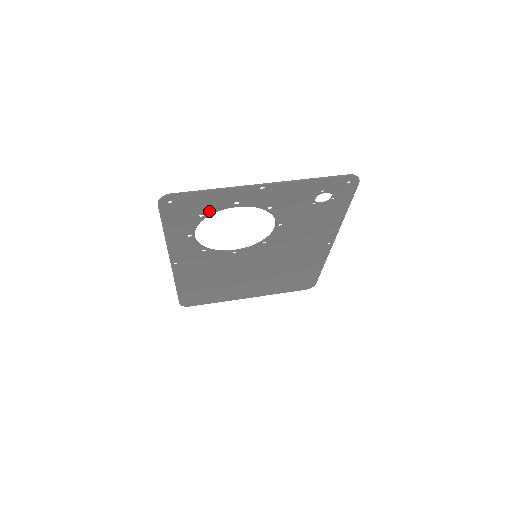
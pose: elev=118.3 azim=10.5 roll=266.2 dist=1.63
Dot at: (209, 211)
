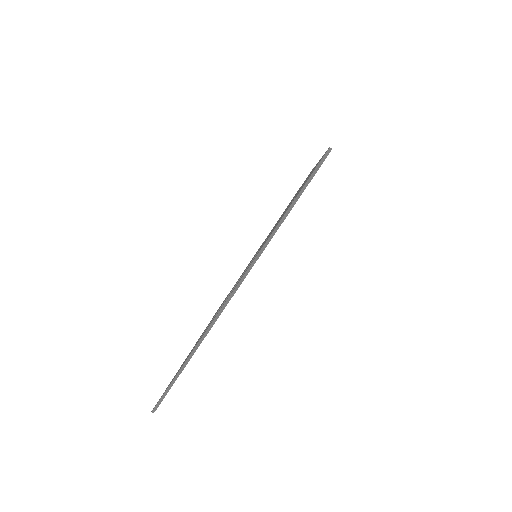
Dot at: occluded
